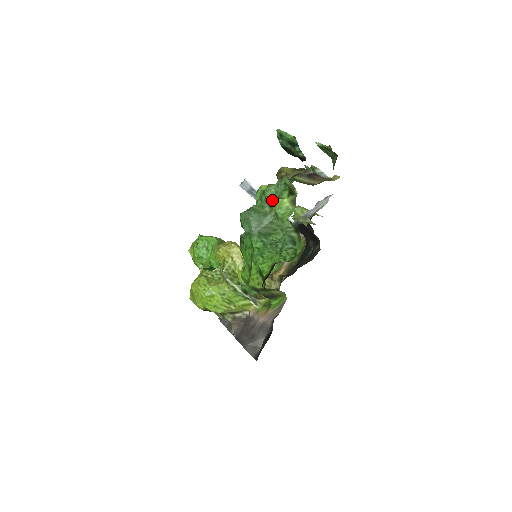
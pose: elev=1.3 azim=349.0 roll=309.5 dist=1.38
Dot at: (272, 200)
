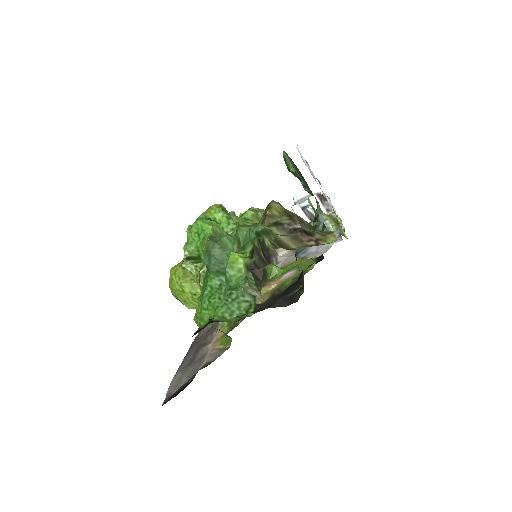
Dot at: (240, 243)
